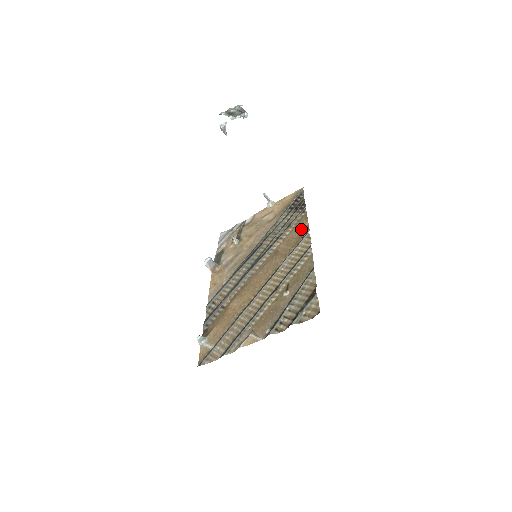
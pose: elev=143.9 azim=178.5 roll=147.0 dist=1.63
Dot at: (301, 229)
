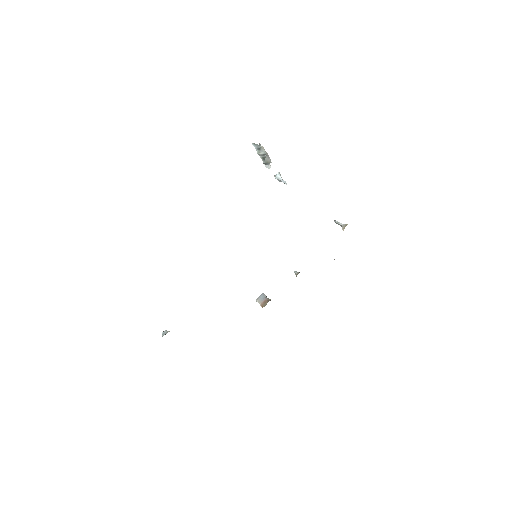
Dot at: occluded
